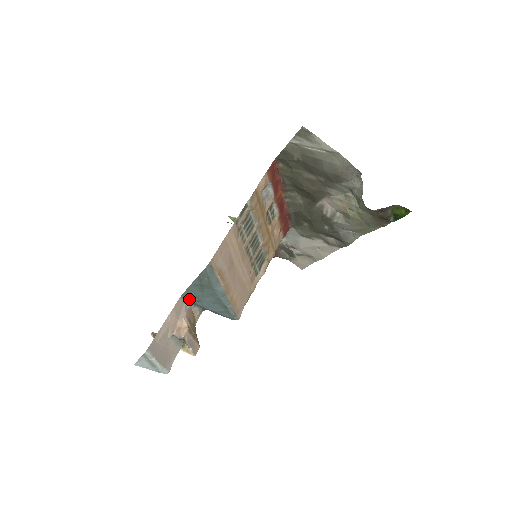
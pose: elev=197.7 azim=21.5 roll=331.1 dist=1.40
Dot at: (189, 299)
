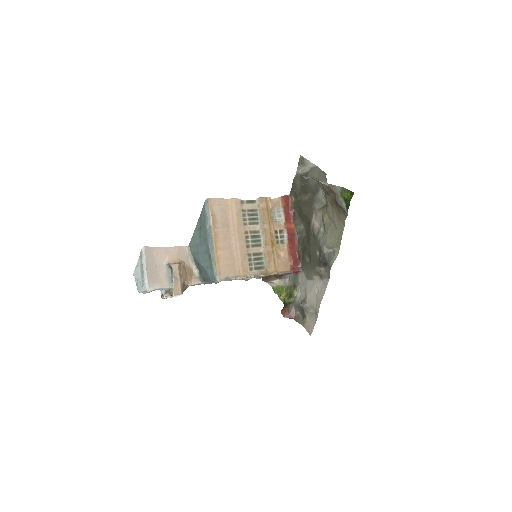
Dot at: (192, 250)
